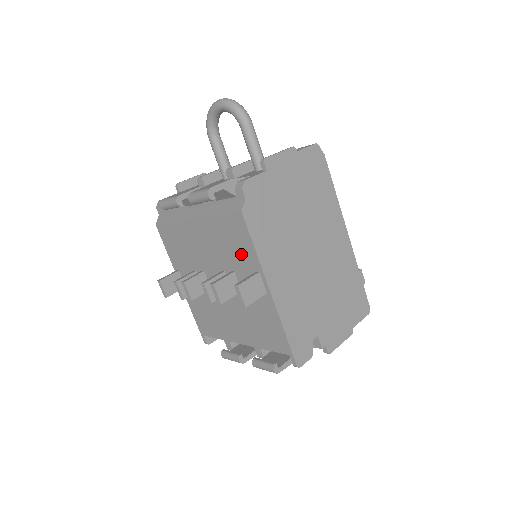
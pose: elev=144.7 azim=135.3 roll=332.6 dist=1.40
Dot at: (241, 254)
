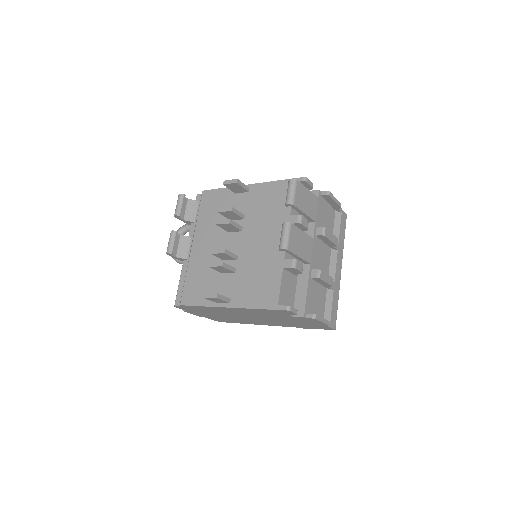
Dot at: (222, 203)
